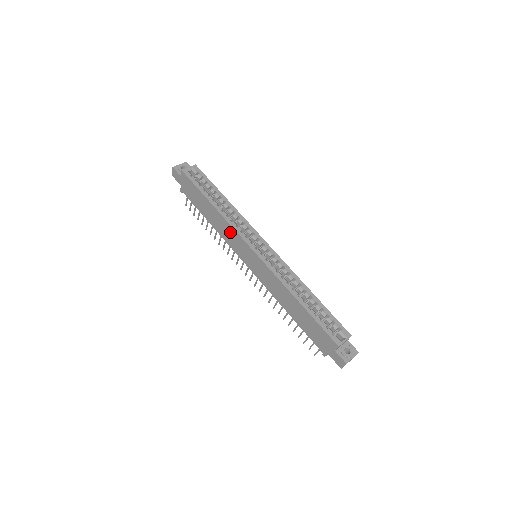
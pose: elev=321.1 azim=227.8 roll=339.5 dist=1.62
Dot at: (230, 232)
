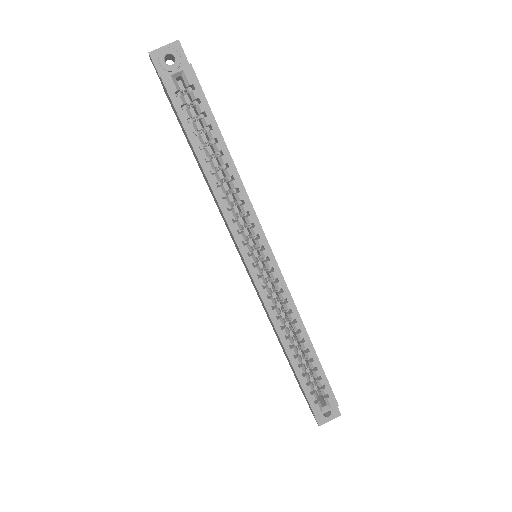
Dot at: (224, 218)
